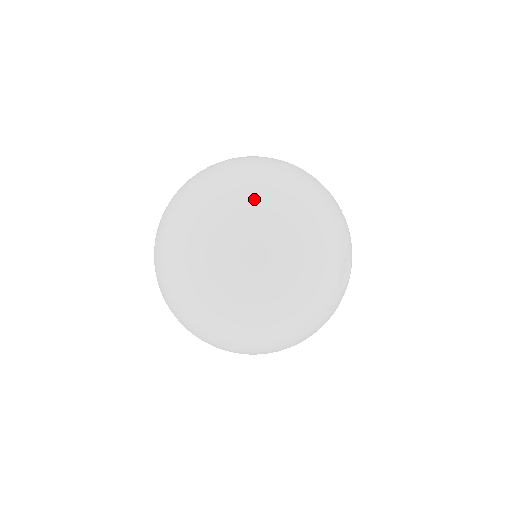
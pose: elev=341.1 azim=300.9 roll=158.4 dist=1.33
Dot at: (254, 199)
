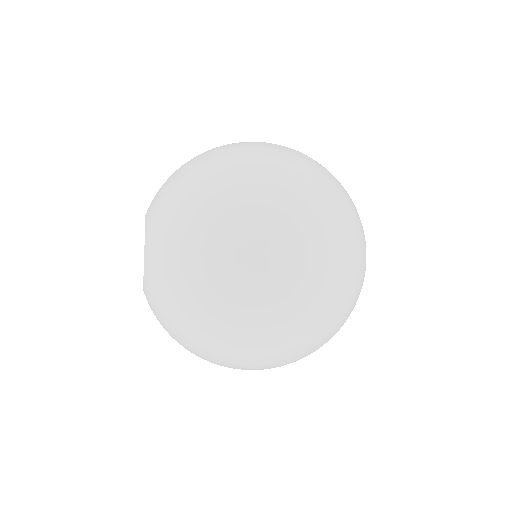
Dot at: occluded
